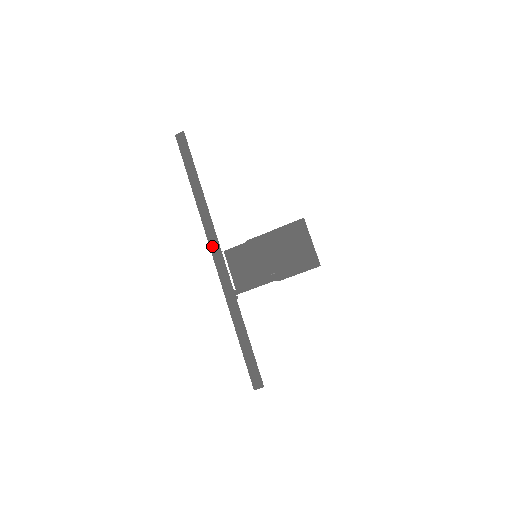
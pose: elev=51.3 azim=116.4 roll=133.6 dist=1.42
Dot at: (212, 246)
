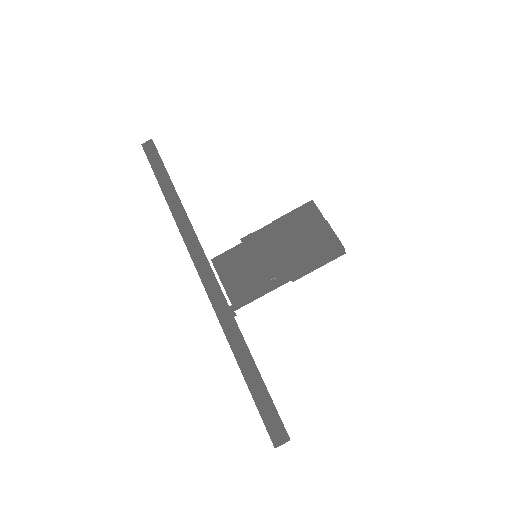
Dot at: (194, 256)
